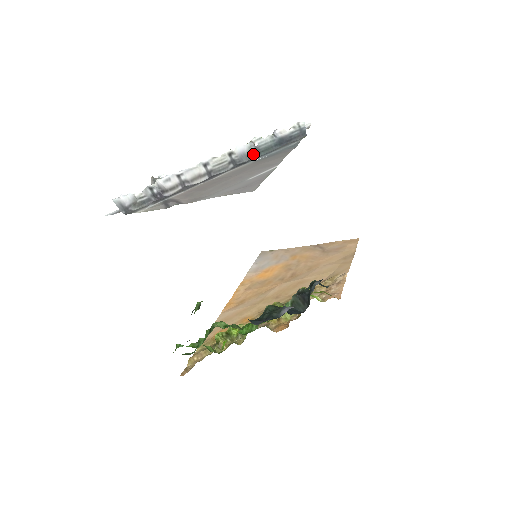
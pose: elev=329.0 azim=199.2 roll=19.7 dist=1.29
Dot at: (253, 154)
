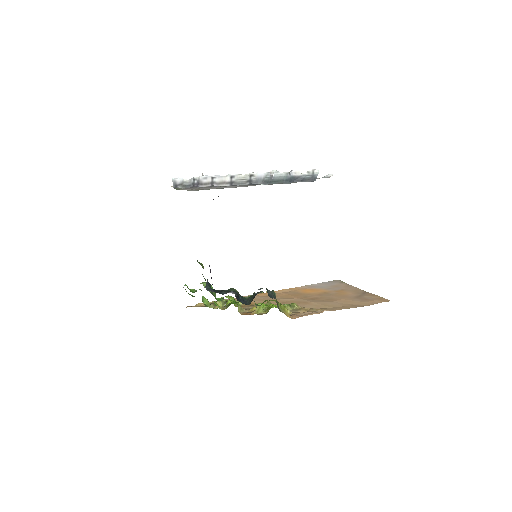
Dot at: (267, 181)
